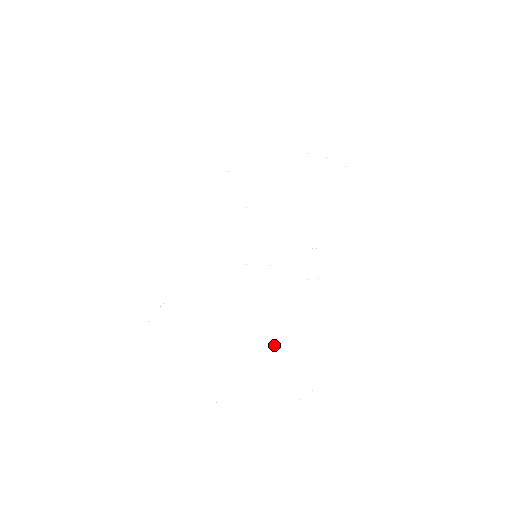
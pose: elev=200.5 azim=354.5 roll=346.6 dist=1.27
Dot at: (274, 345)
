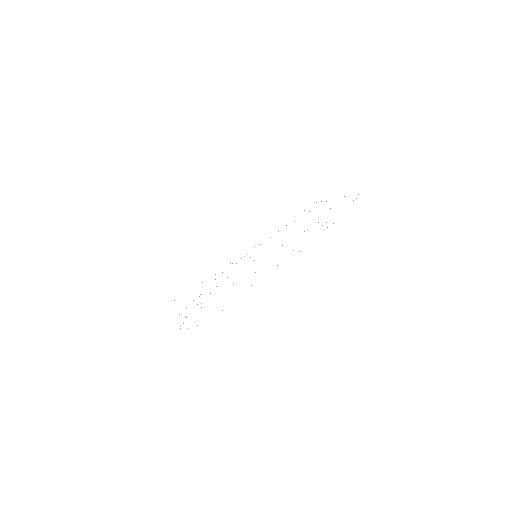
Dot at: occluded
